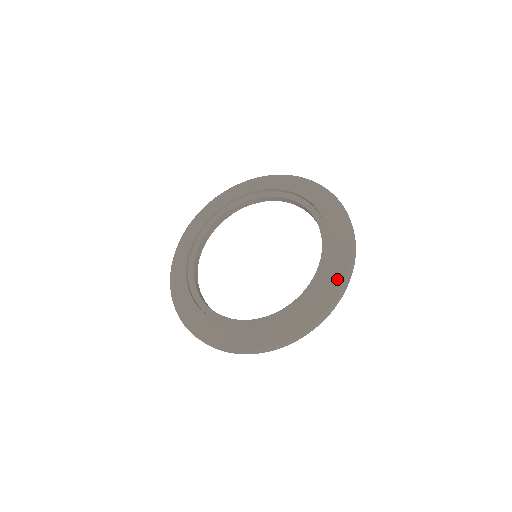
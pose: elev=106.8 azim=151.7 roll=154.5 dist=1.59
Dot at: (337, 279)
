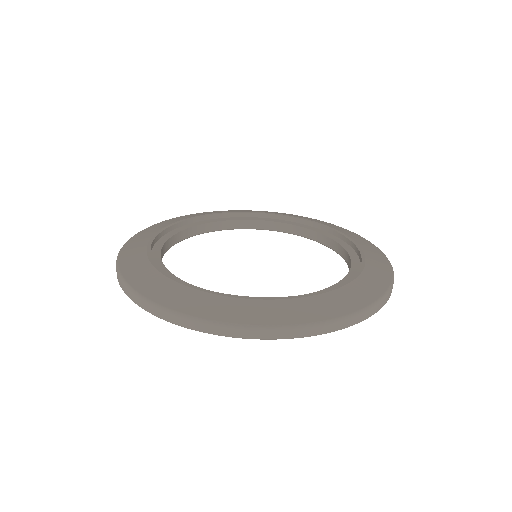
Dot at: (344, 305)
